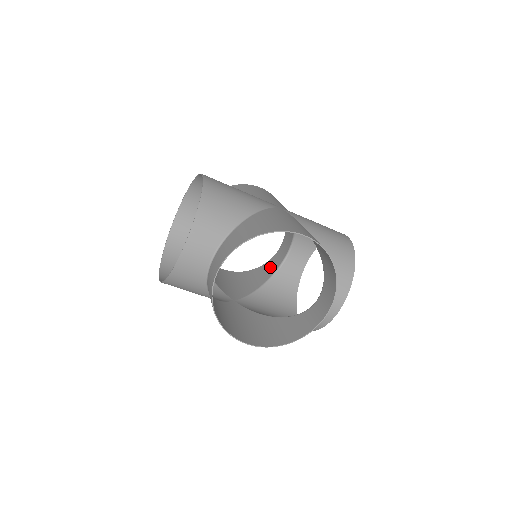
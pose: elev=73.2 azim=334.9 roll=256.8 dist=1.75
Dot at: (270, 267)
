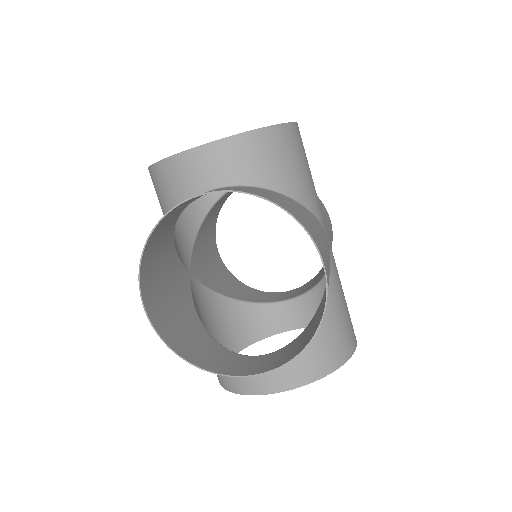
Dot at: (257, 295)
